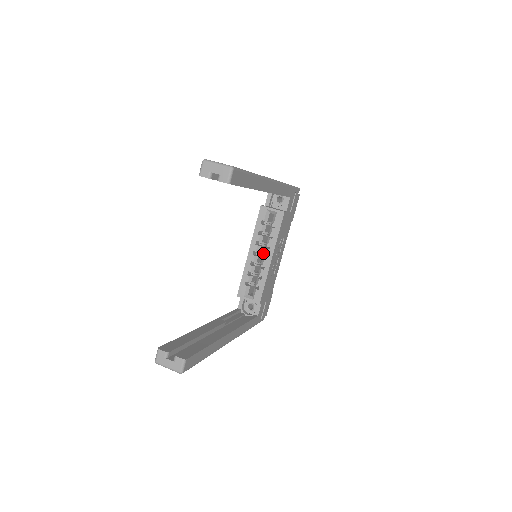
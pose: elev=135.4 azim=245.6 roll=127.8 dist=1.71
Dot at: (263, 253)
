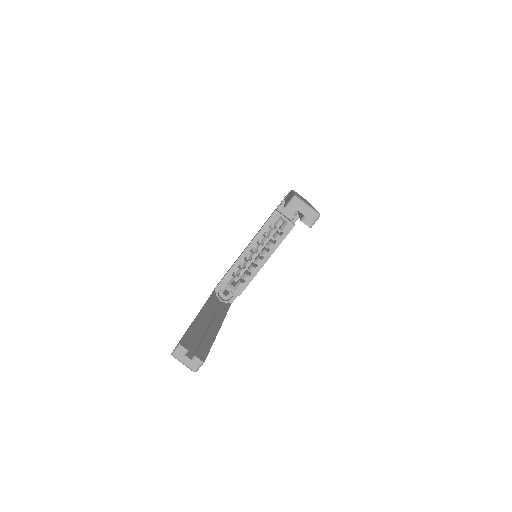
Dot at: occluded
